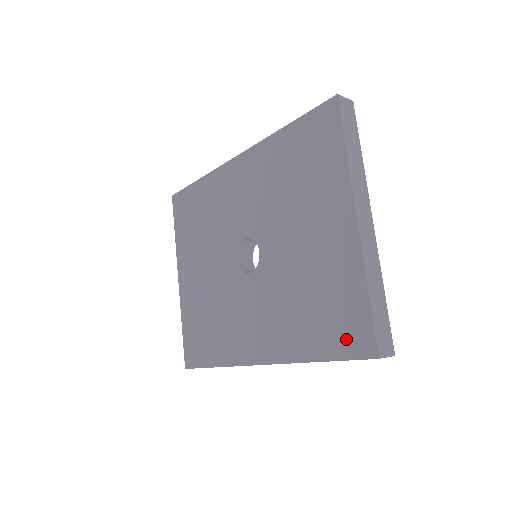
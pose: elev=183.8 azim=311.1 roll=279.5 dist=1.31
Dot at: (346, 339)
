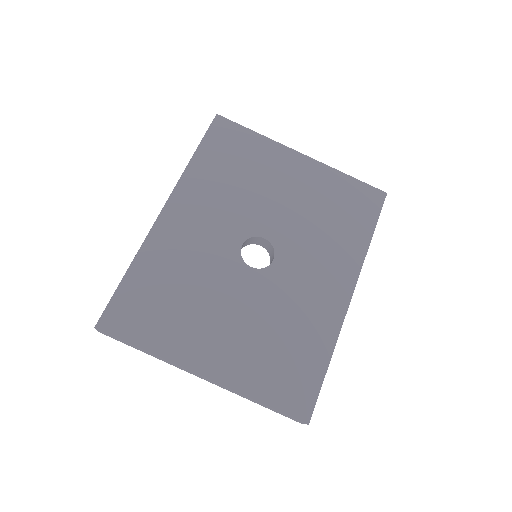
Dot at: (368, 206)
